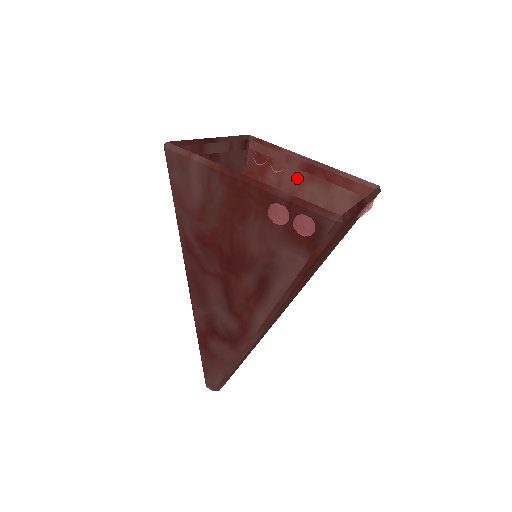
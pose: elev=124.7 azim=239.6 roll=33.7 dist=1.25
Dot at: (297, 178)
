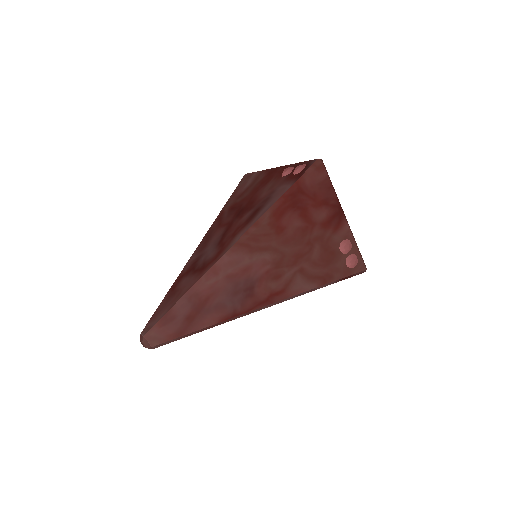
Dot at: occluded
